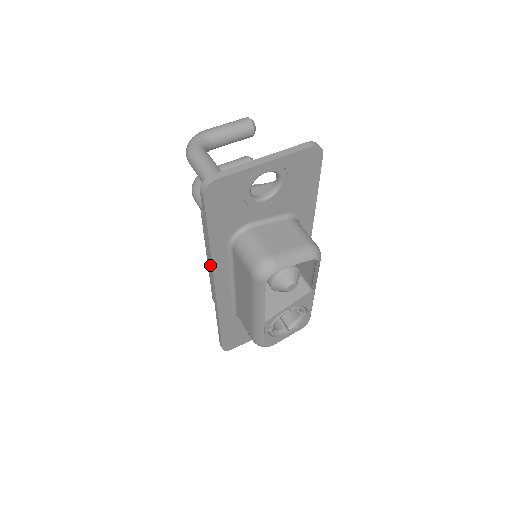
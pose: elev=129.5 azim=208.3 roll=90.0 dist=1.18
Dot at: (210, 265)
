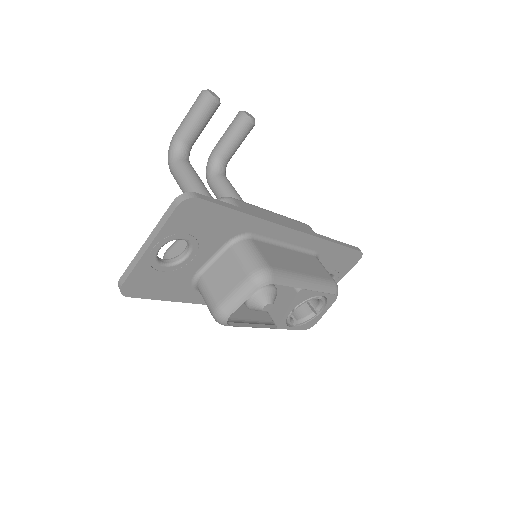
Dot at: occluded
